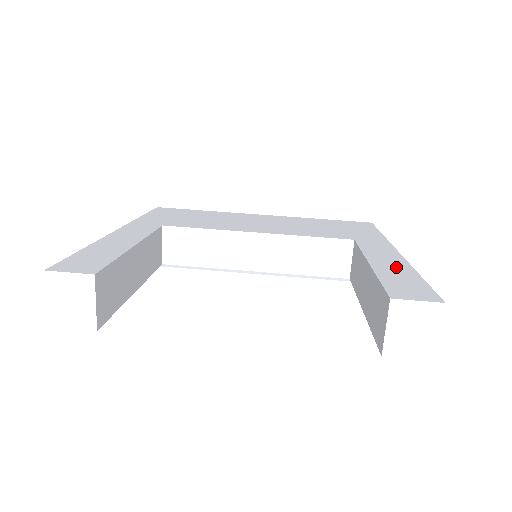
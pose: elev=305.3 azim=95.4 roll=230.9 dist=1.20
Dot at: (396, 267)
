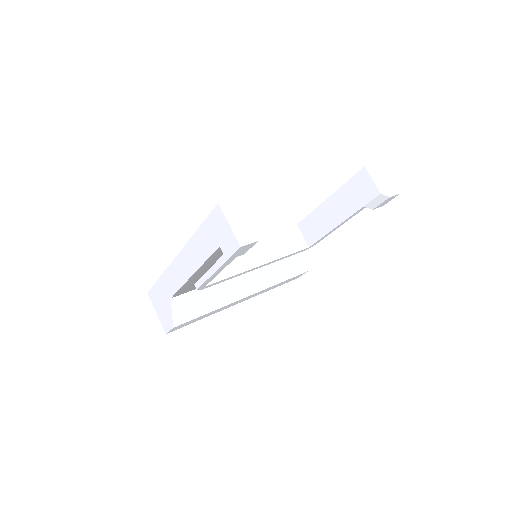
Dot at: occluded
